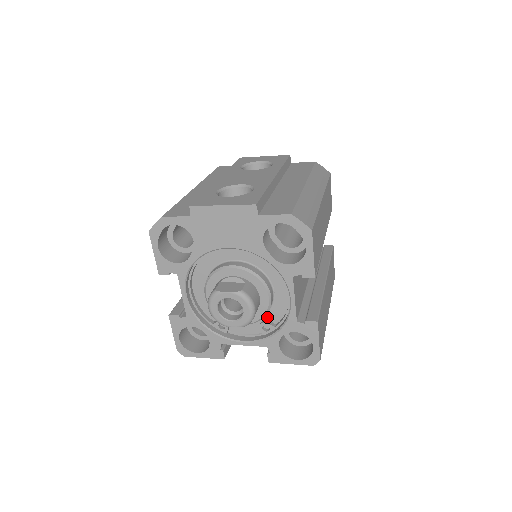
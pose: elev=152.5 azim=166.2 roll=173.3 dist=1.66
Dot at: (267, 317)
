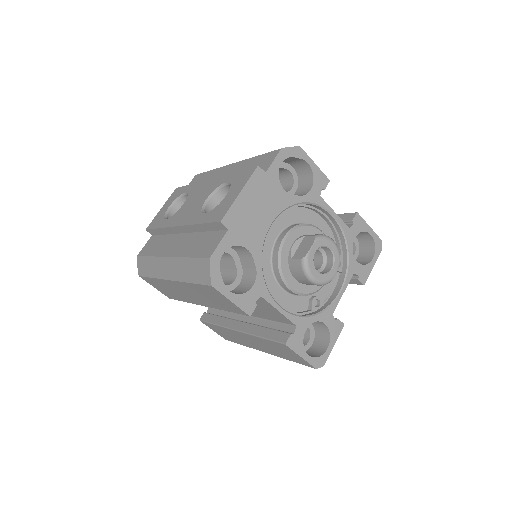
Dot at: occluded
